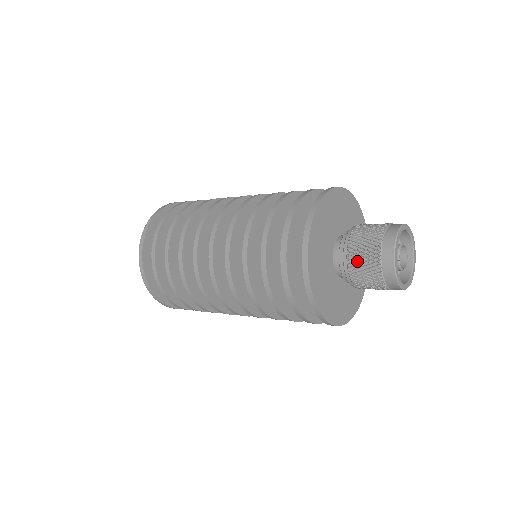
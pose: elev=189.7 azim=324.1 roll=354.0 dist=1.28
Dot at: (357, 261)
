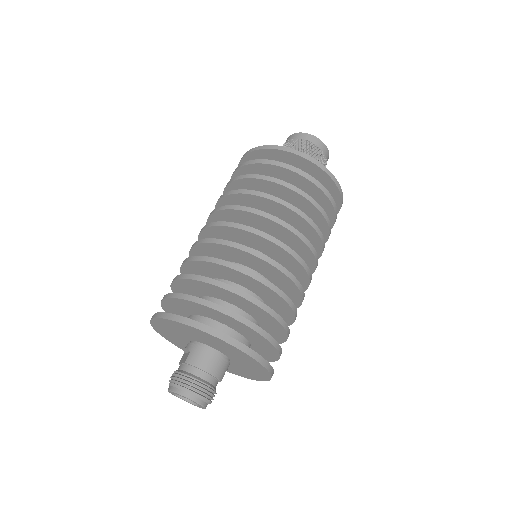
Dot at: occluded
